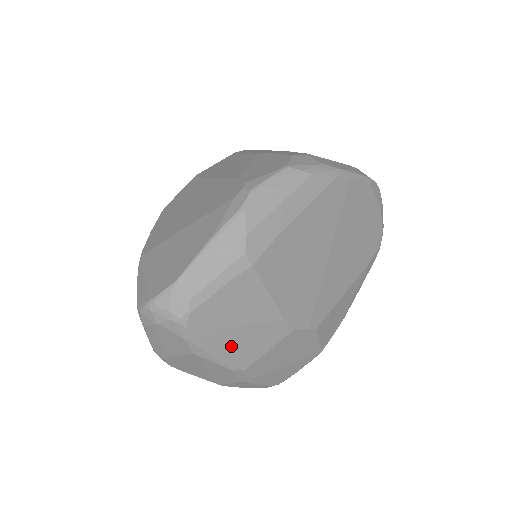
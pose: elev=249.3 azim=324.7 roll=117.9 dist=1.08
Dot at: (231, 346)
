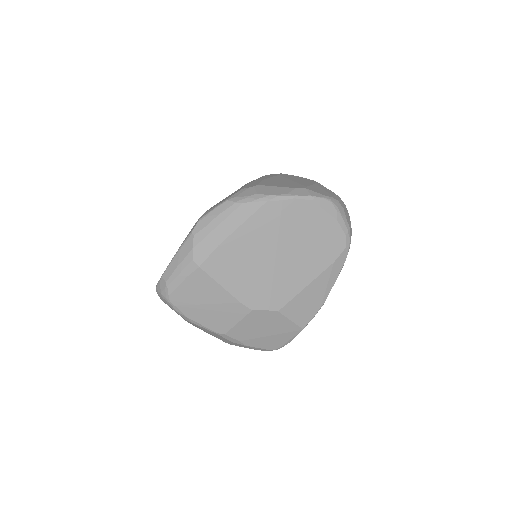
Dot at: (207, 317)
